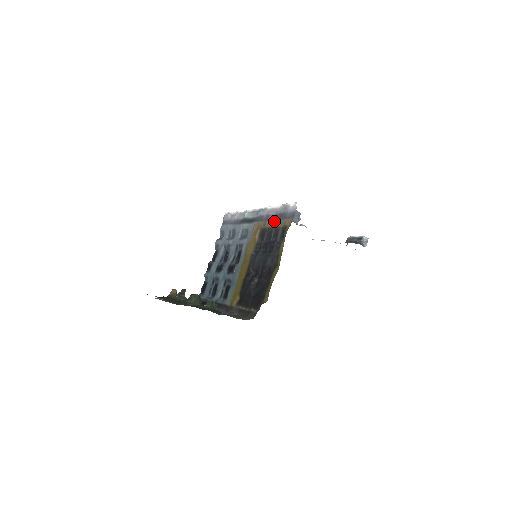
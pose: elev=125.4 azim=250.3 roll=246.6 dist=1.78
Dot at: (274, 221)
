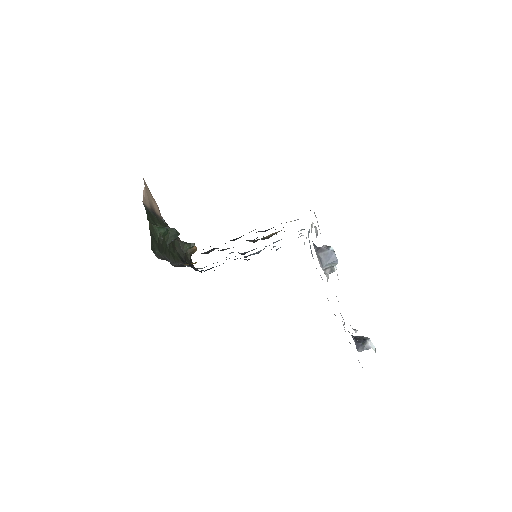
Dot at: occluded
